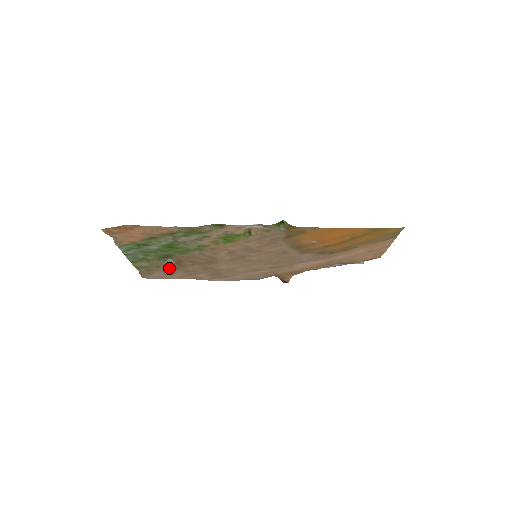
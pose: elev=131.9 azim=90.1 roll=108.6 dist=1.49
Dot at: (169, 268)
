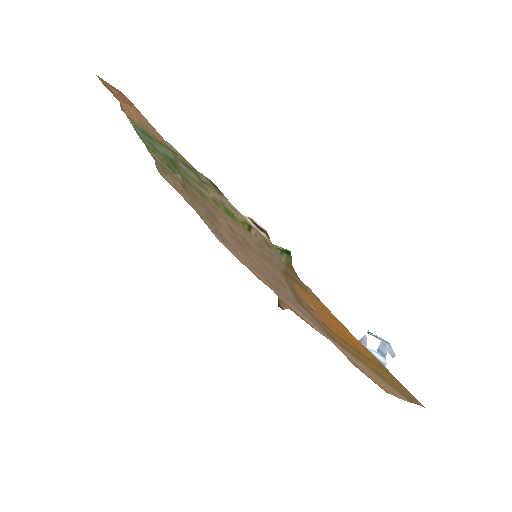
Dot at: (179, 184)
